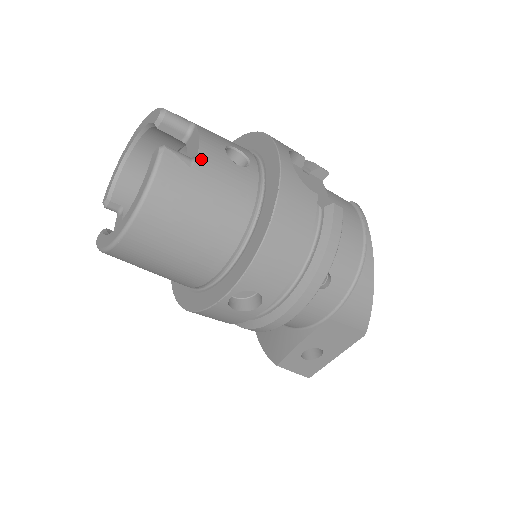
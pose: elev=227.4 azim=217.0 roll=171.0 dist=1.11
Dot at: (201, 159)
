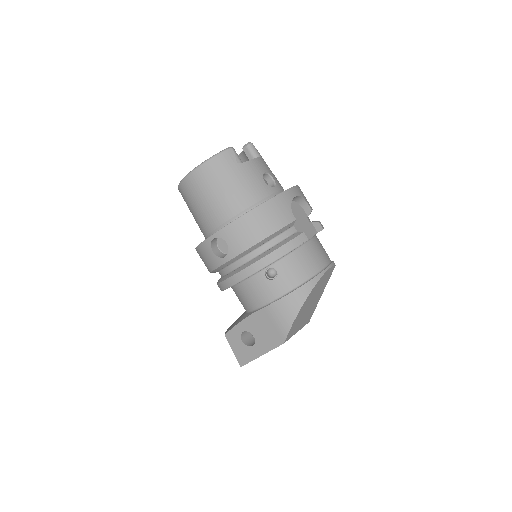
Dot at: (246, 164)
